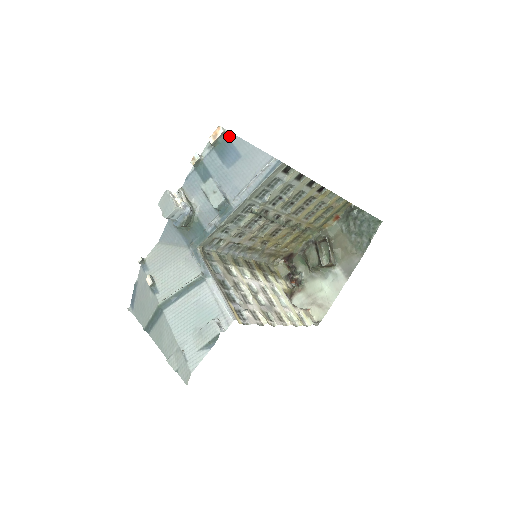
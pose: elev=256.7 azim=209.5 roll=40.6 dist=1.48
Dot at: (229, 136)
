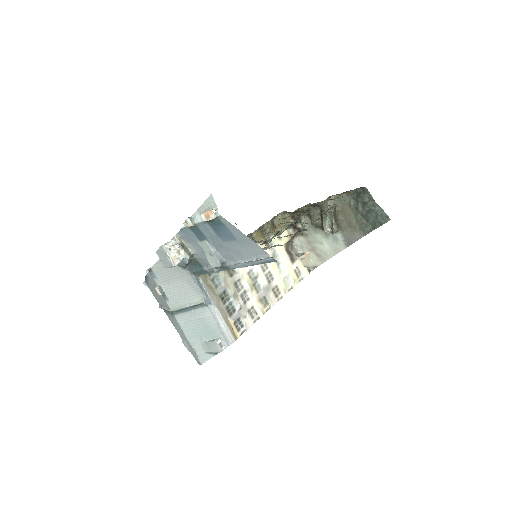
Dot at: (223, 220)
